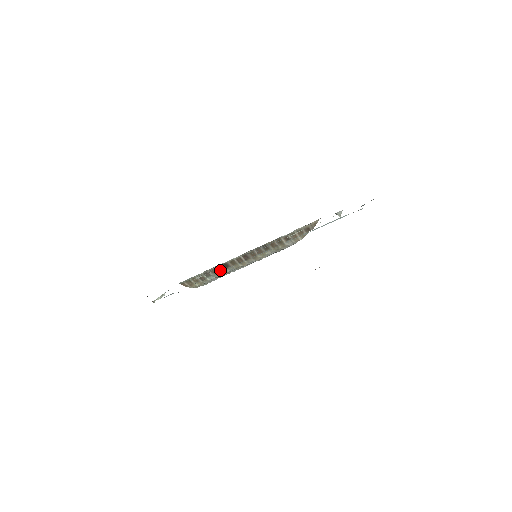
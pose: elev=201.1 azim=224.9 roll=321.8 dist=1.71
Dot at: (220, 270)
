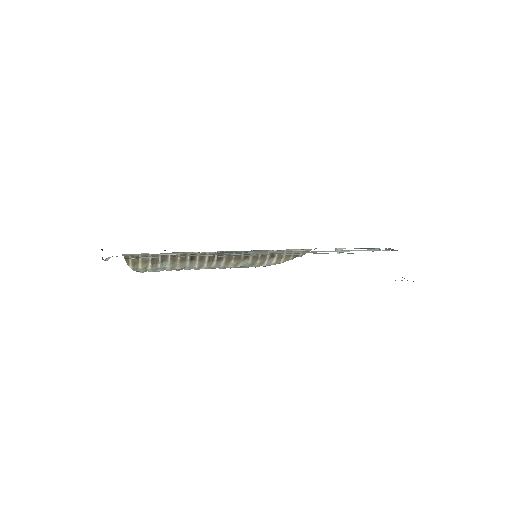
Dot at: (181, 260)
